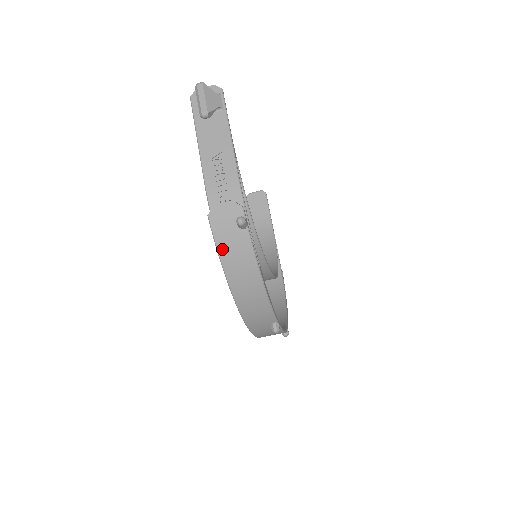
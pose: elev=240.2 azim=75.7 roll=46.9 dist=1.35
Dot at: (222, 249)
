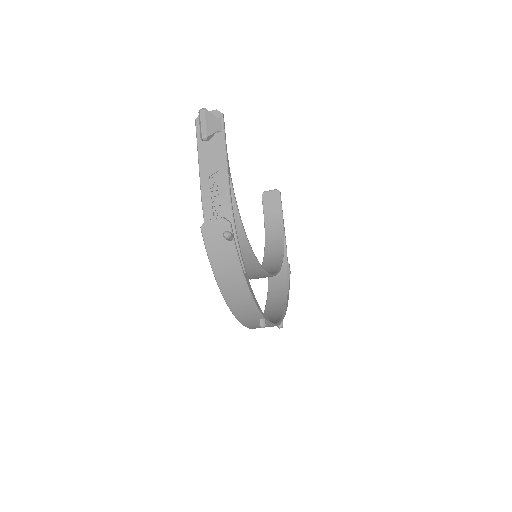
Dot at: (212, 256)
